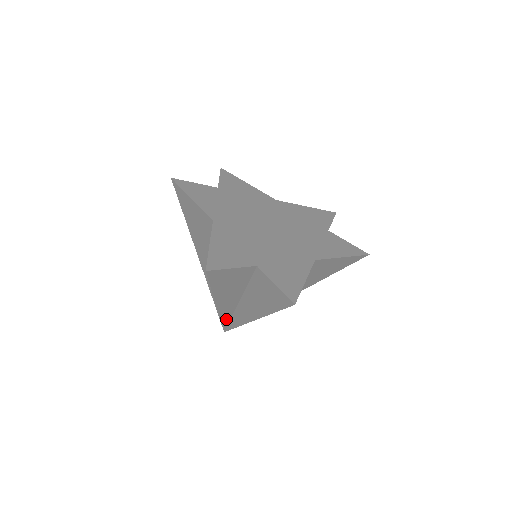
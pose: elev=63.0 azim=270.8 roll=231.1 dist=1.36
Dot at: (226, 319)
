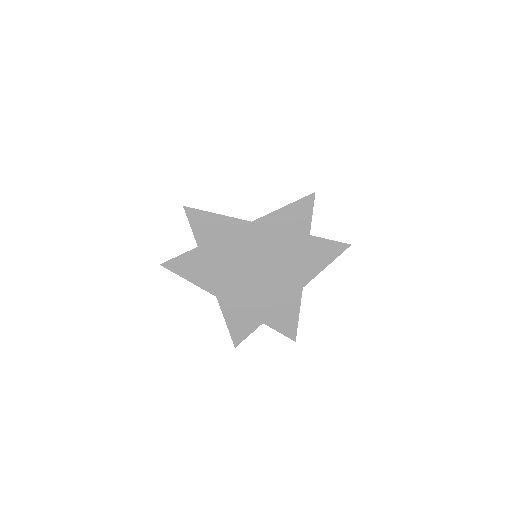
Dot at: occluded
